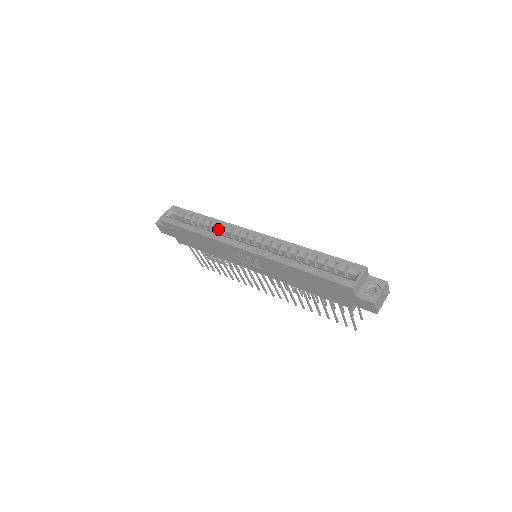
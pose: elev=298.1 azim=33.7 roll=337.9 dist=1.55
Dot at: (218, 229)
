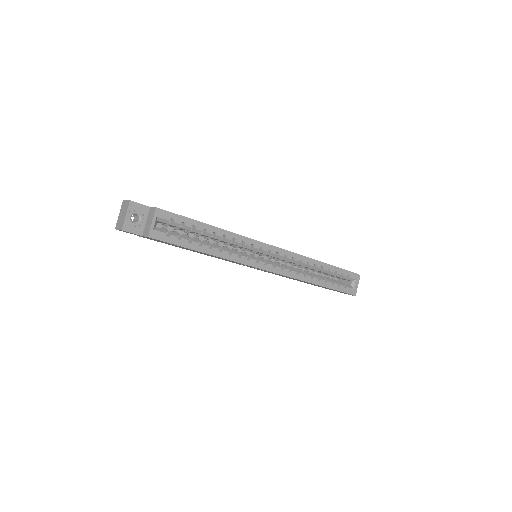
Dot at: (233, 244)
